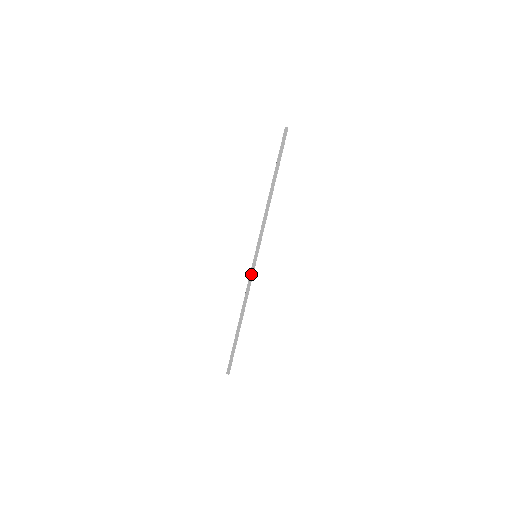
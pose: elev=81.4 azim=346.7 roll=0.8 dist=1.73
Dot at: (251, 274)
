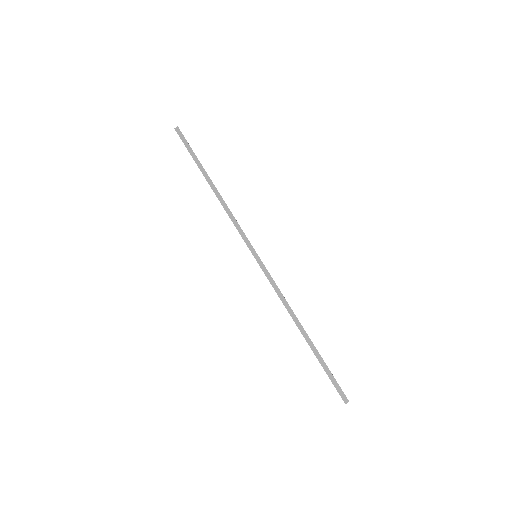
Dot at: (268, 277)
